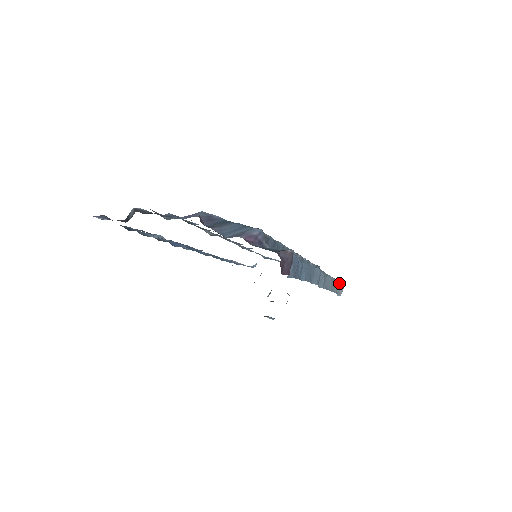
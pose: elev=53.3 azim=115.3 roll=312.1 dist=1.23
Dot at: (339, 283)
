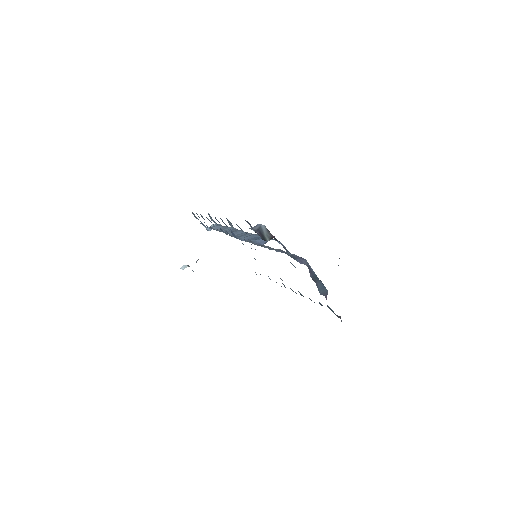
Dot at: occluded
